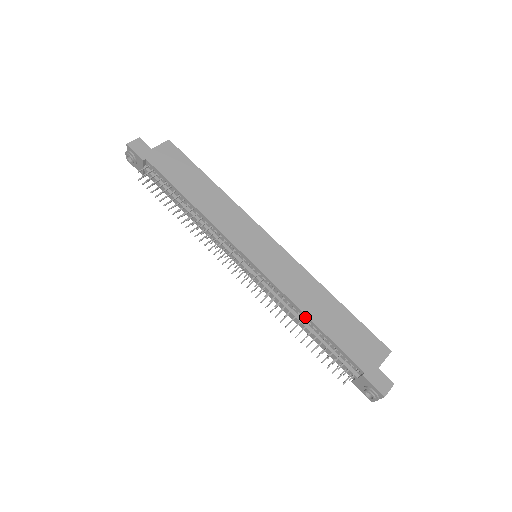
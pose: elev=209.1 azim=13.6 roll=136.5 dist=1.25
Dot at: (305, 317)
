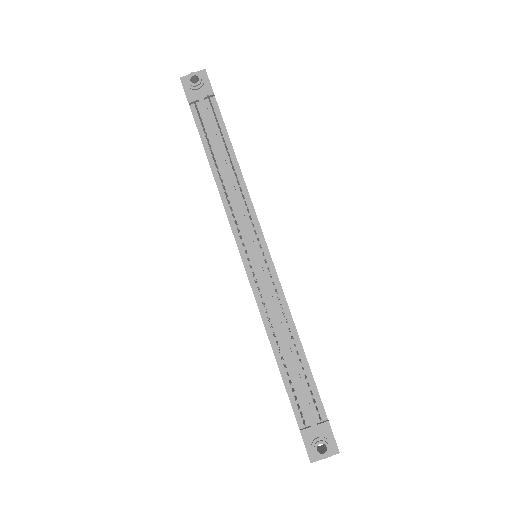
Dot at: (295, 336)
